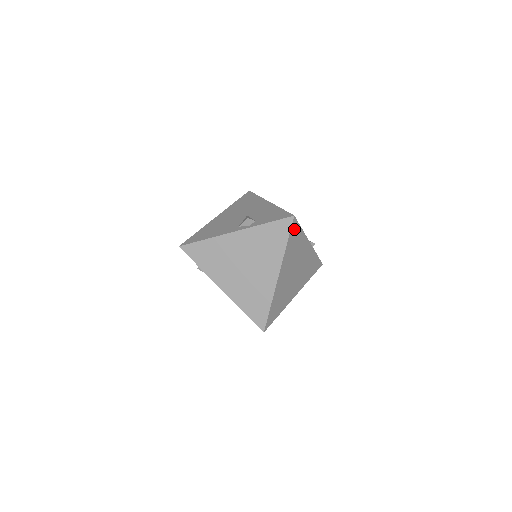
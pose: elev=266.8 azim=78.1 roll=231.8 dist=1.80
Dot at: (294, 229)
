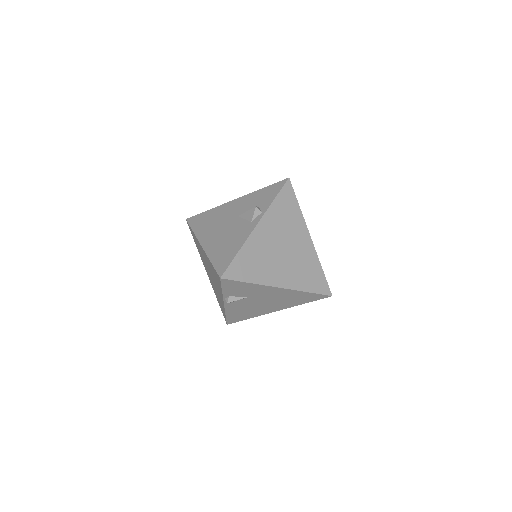
Dot at: occluded
